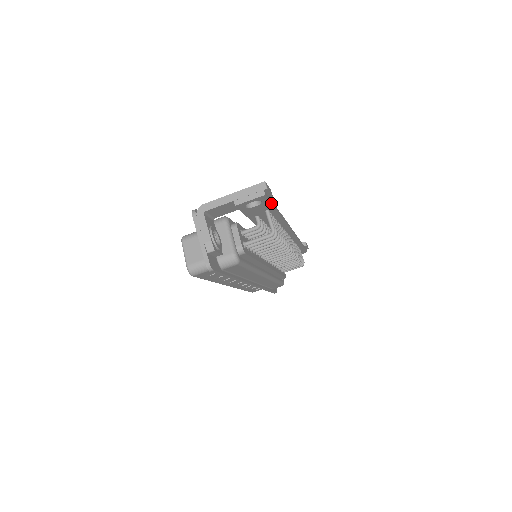
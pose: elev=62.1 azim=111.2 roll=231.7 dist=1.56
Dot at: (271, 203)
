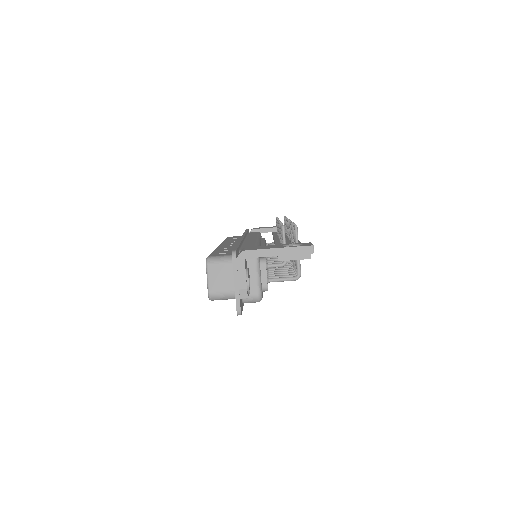
Dot at: occluded
